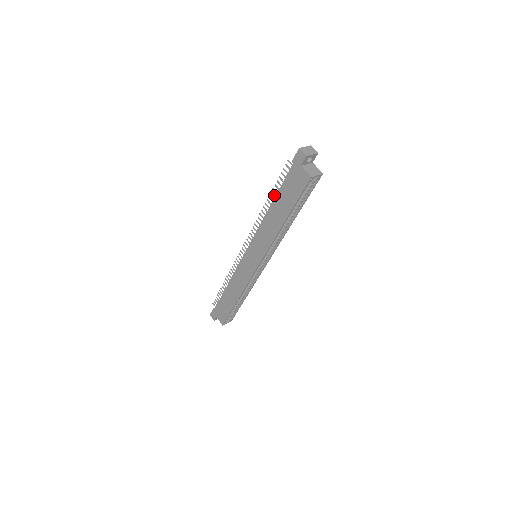
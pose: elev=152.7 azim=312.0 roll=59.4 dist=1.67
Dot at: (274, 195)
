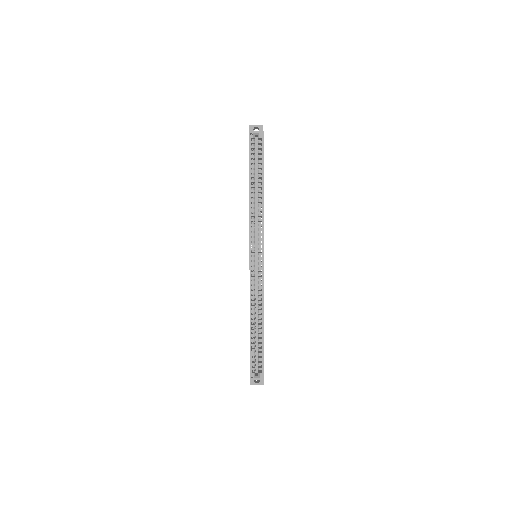
Dot at: occluded
